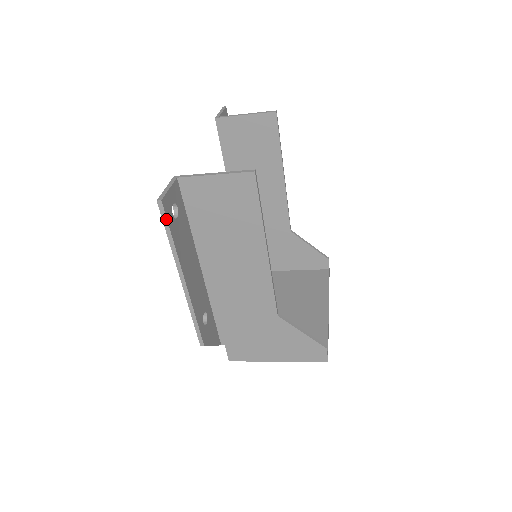
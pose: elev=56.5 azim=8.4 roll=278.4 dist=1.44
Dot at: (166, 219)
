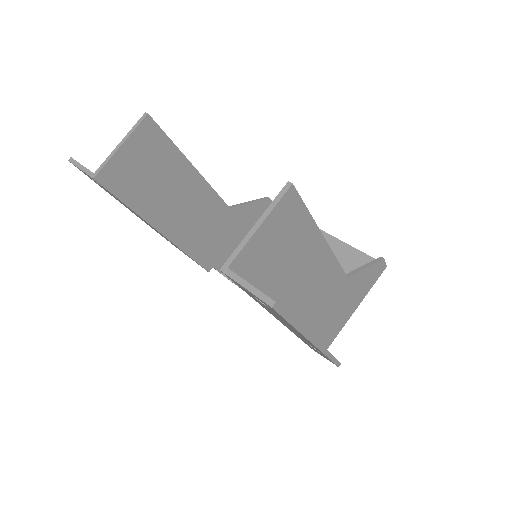
Dot at: (285, 312)
